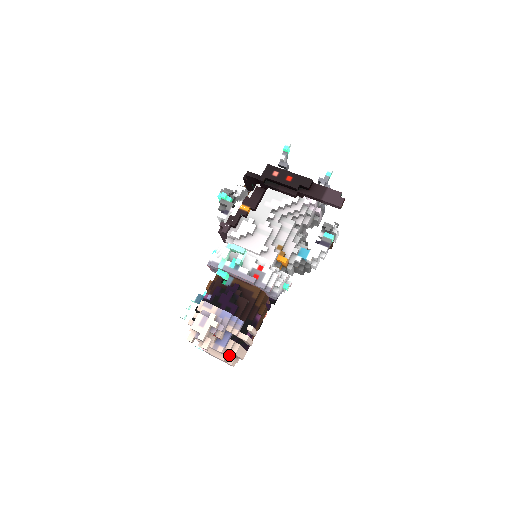
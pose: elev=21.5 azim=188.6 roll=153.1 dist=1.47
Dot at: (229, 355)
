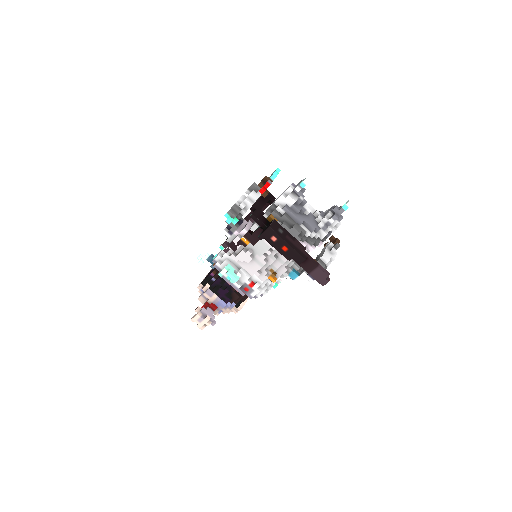
Dot at: occluded
